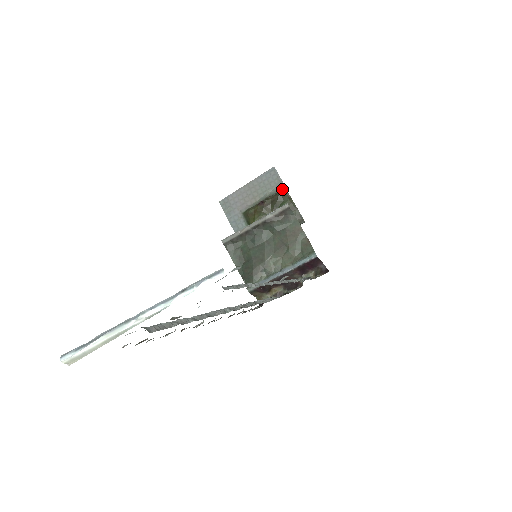
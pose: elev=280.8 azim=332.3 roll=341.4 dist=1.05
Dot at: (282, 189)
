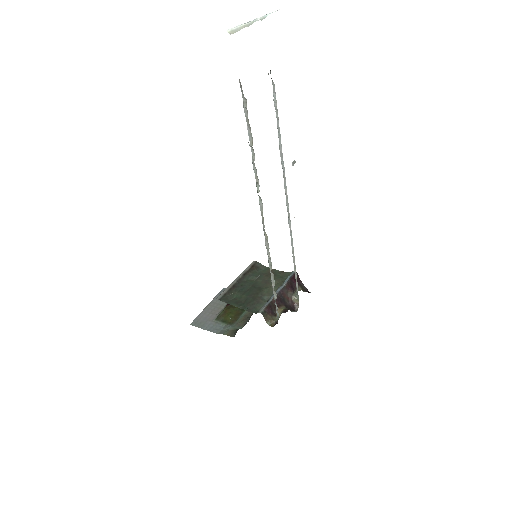
Dot at: occluded
